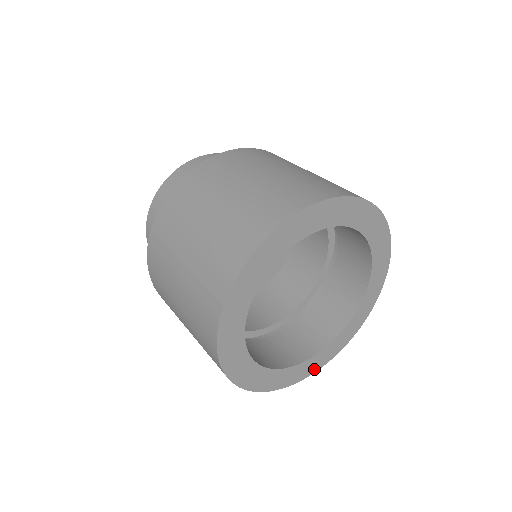
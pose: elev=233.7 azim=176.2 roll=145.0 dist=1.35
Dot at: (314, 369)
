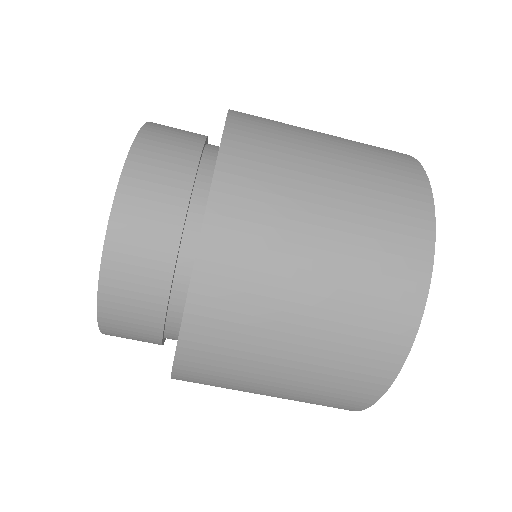
Dot at: occluded
